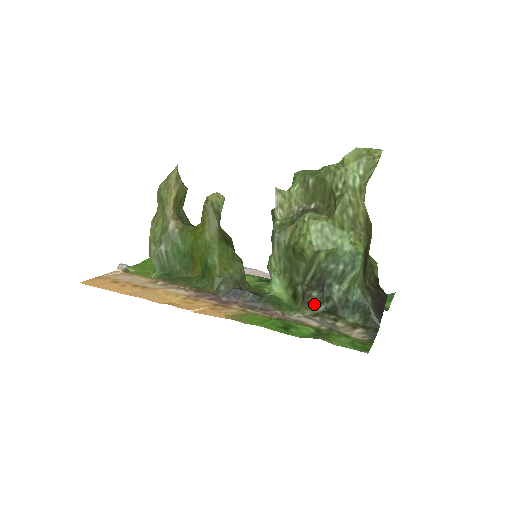
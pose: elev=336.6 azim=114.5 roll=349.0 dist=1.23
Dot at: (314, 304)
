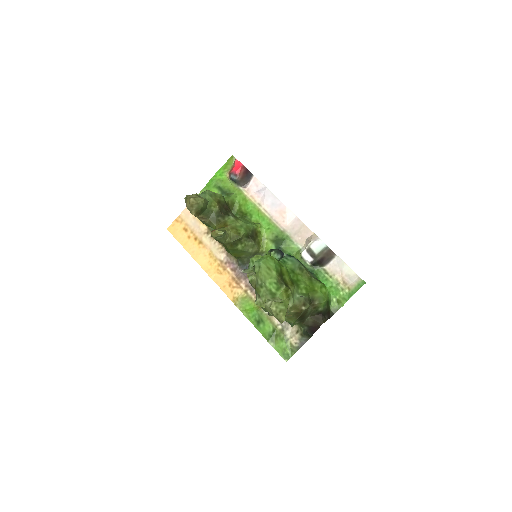
Dot at: occluded
